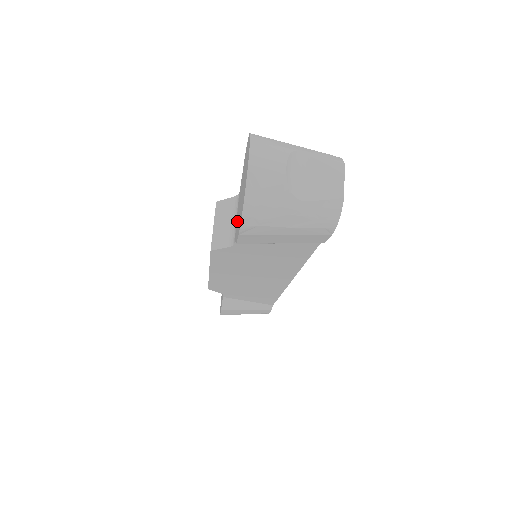
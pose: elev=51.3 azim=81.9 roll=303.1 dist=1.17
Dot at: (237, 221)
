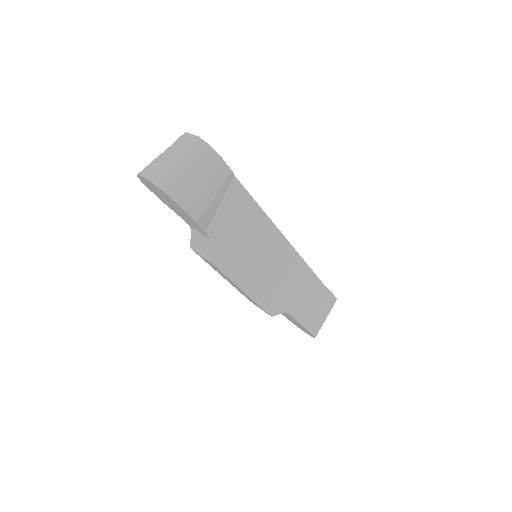
Dot at: (193, 224)
